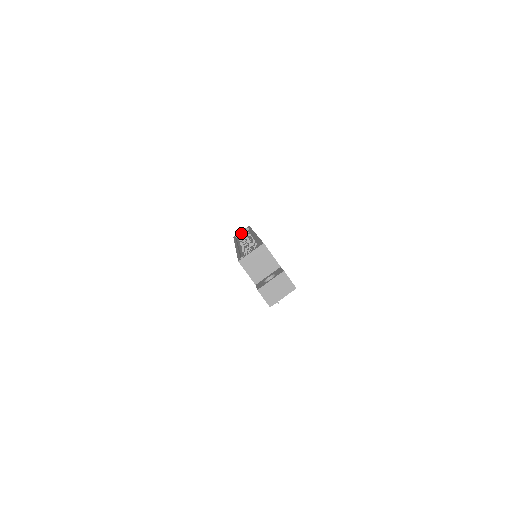
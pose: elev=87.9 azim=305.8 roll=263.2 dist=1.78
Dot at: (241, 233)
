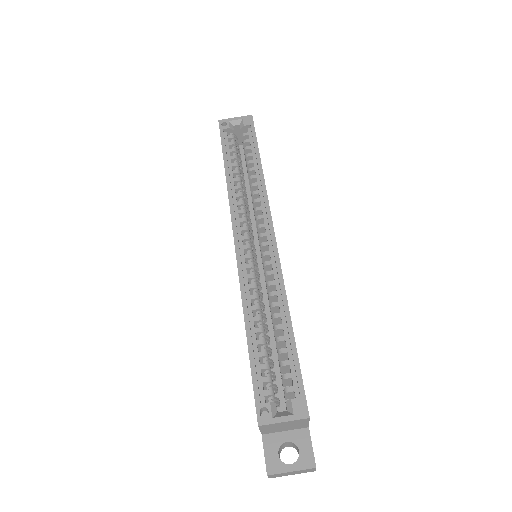
Dot at: (234, 123)
